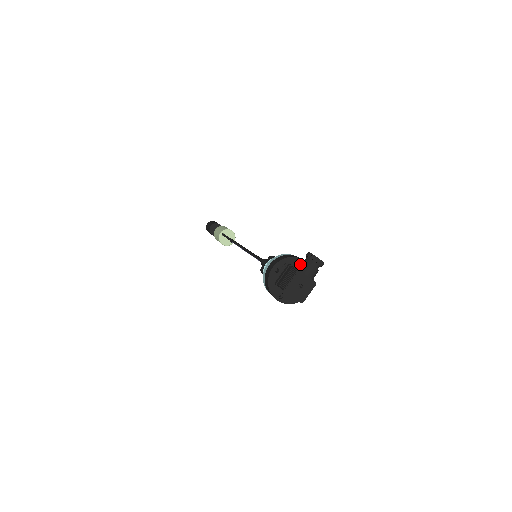
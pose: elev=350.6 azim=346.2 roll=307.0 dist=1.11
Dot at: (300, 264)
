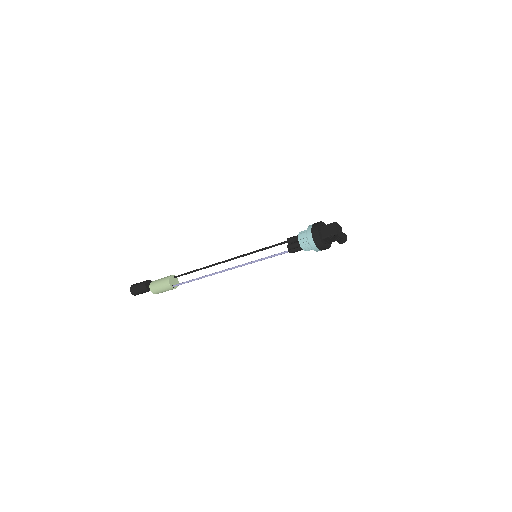
Dot at: occluded
